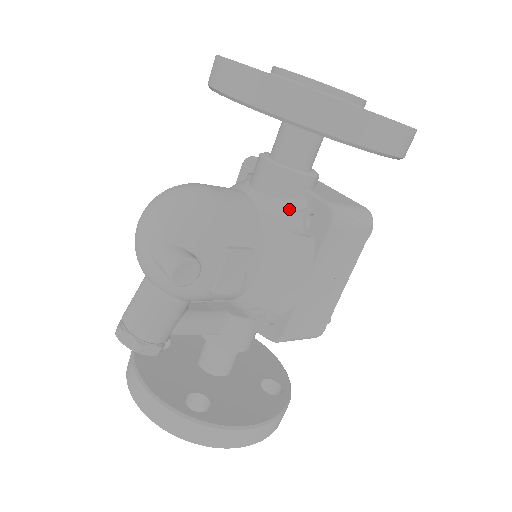
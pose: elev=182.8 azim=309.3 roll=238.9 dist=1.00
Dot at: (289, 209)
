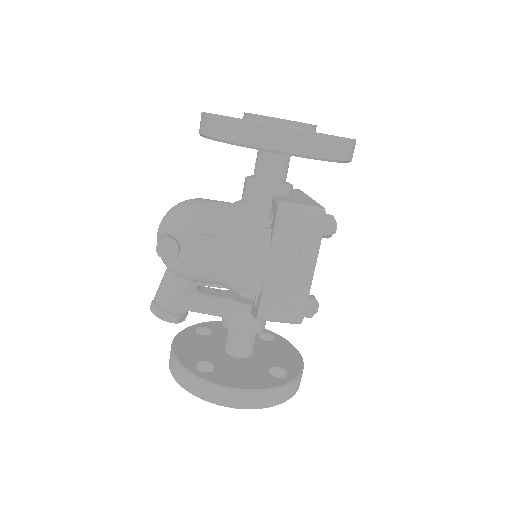
Dot at: (257, 210)
